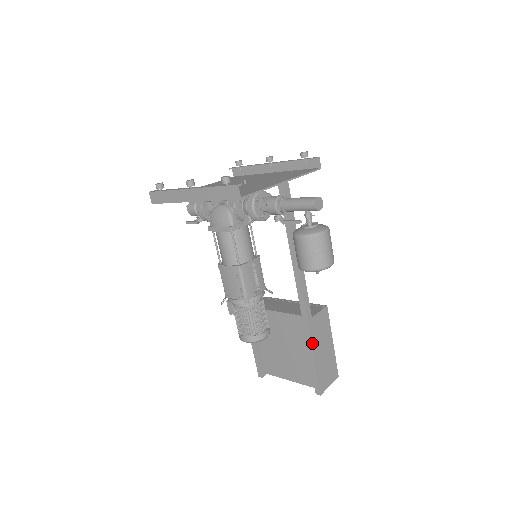
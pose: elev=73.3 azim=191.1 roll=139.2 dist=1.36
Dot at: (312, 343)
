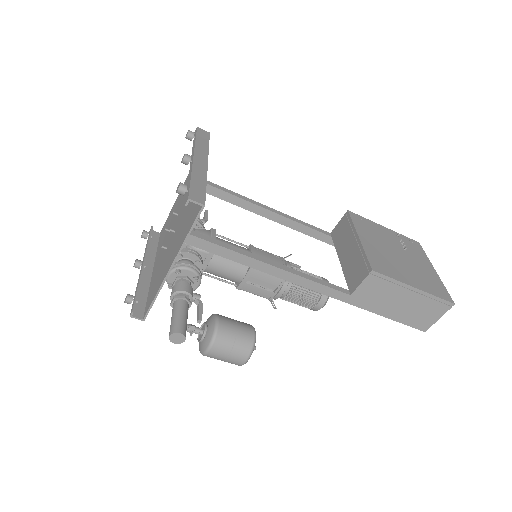
Dot at: (371, 310)
